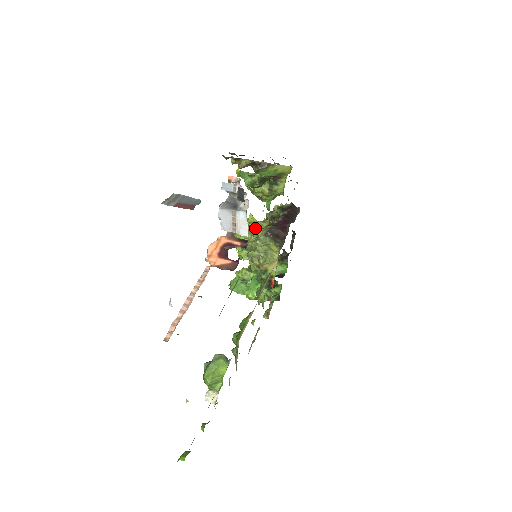
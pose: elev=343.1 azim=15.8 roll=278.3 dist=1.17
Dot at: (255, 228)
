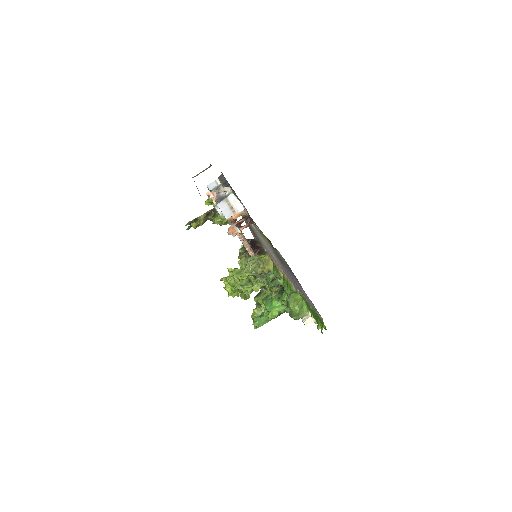
Dot at: occluded
